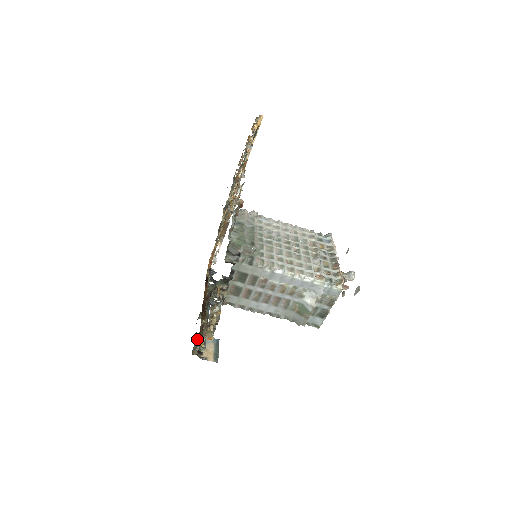
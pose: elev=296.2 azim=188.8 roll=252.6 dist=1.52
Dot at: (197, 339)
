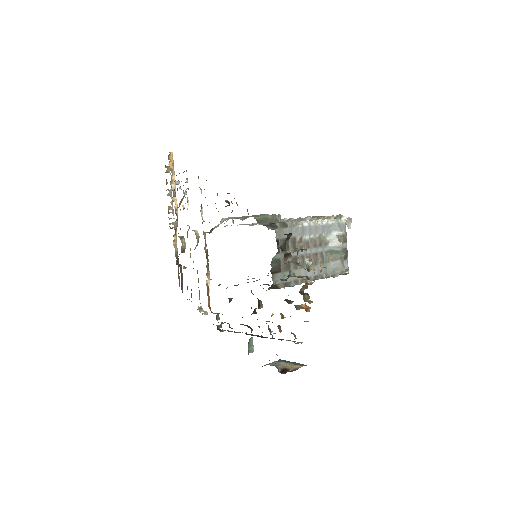
Dot at: occluded
